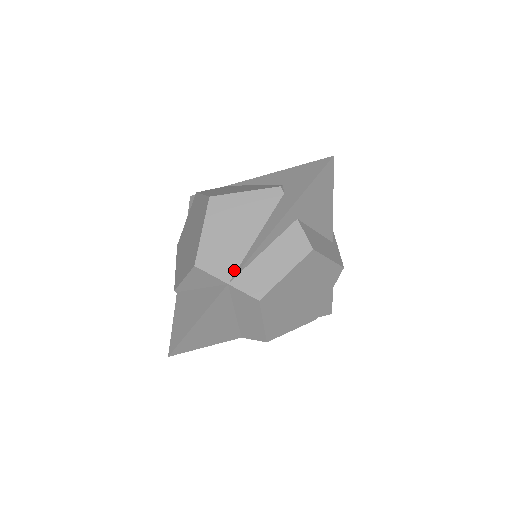
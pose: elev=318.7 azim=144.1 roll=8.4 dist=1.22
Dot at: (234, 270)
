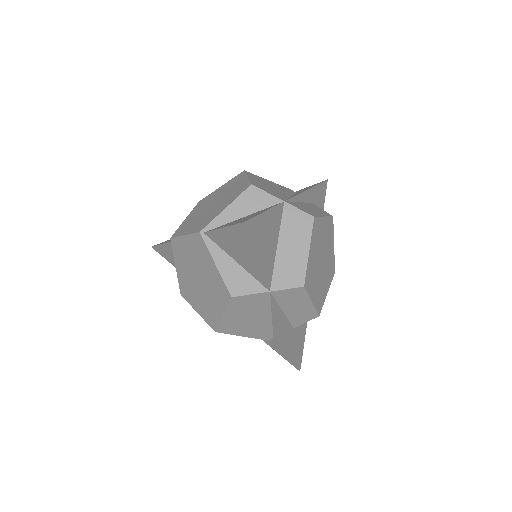
Dot at: (284, 199)
